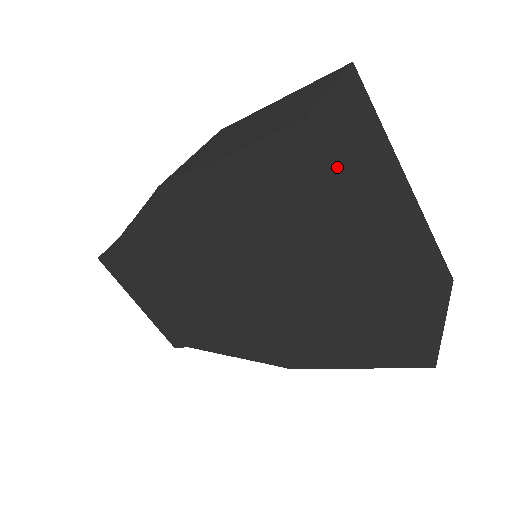
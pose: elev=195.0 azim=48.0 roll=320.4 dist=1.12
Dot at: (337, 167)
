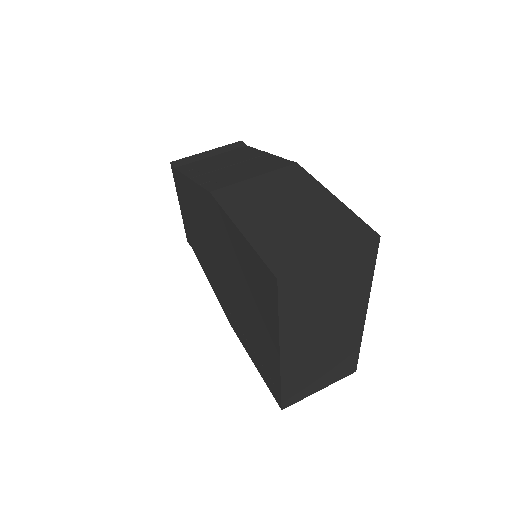
Dot at: (288, 305)
